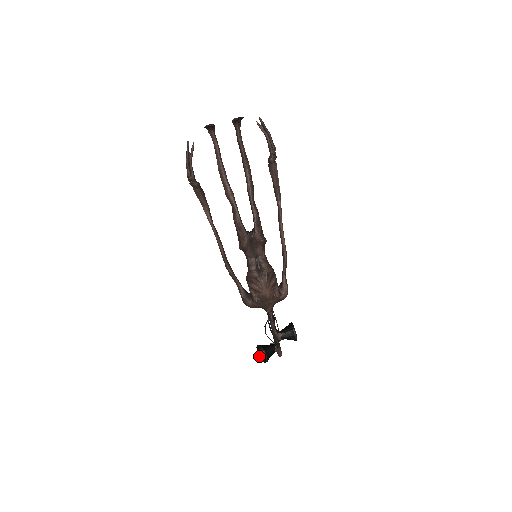
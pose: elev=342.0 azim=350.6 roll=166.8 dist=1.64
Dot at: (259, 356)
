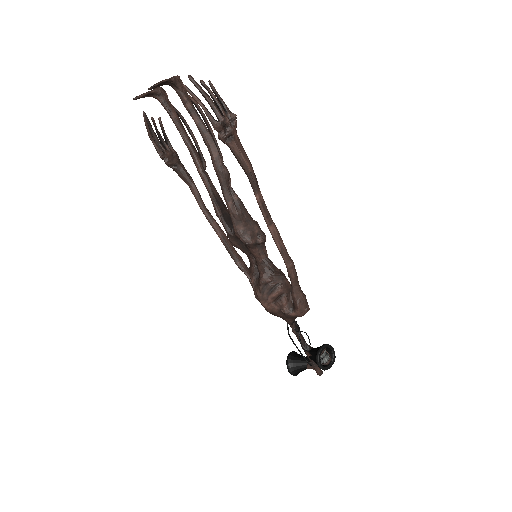
Dot at: occluded
